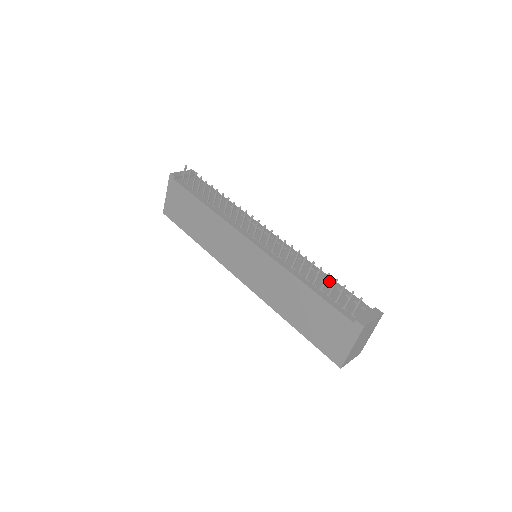
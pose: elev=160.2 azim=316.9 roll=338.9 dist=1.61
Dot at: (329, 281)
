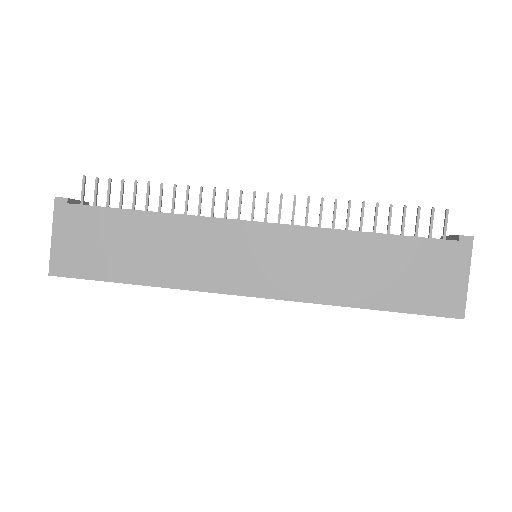
Dot at: occluded
